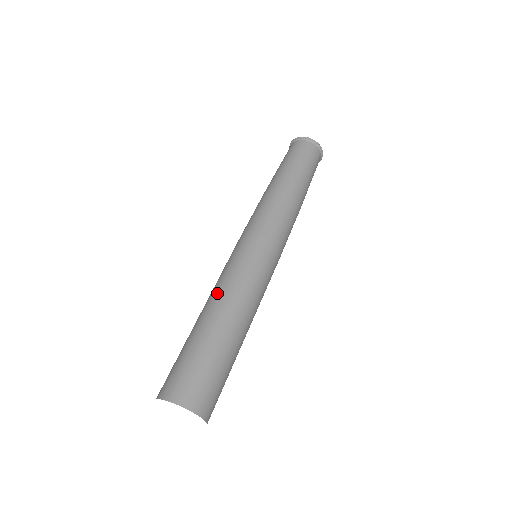
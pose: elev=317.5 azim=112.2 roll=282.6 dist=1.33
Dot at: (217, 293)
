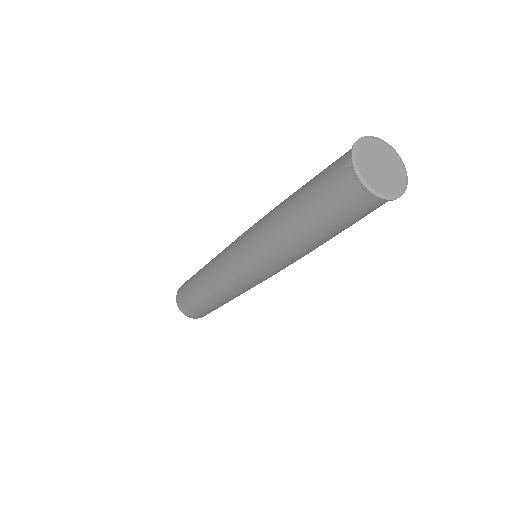
Dot at: (207, 267)
